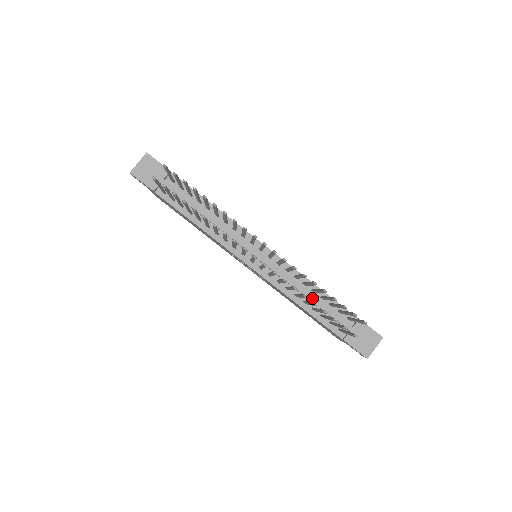
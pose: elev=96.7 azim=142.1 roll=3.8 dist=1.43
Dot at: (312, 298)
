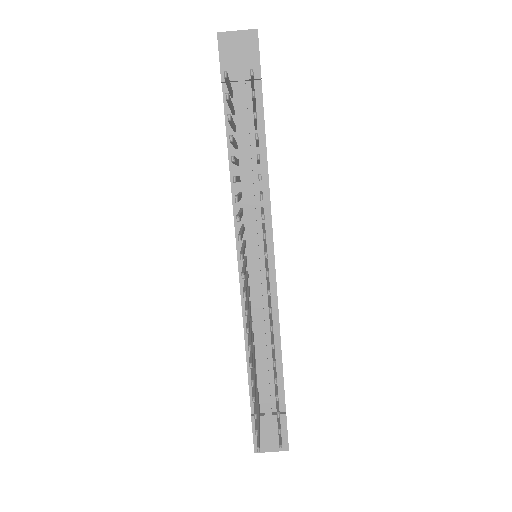
Dot at: (264, 352)
